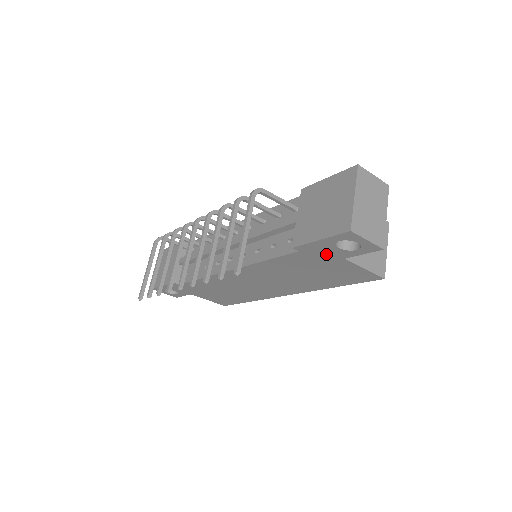
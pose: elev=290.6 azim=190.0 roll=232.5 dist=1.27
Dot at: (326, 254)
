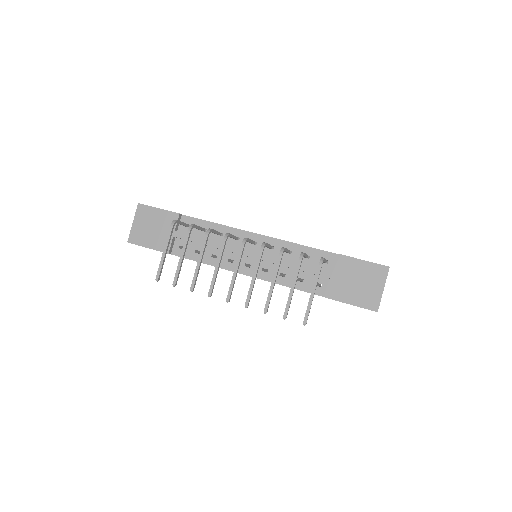
Dot at: occluded
